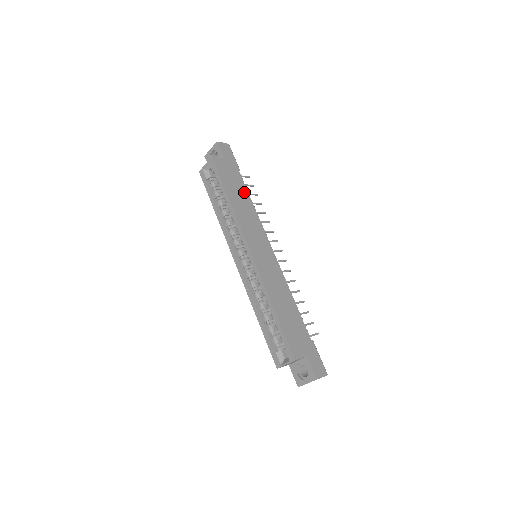
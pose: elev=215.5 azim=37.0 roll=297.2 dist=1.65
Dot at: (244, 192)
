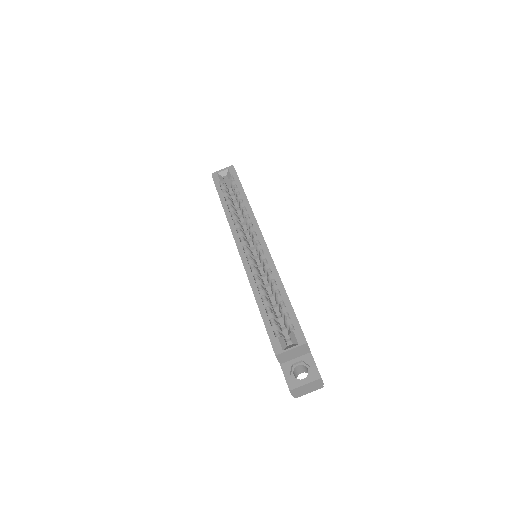
Dot at: occluded
